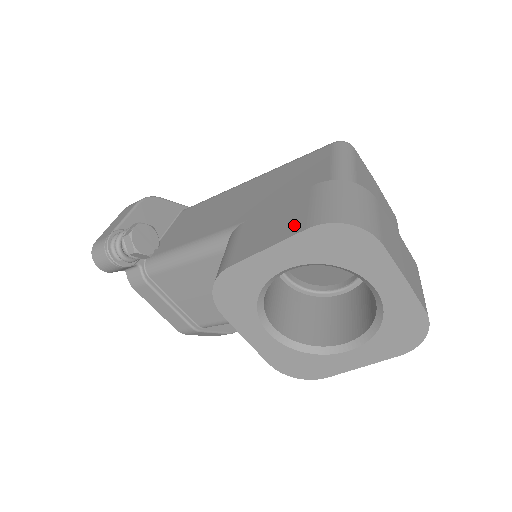
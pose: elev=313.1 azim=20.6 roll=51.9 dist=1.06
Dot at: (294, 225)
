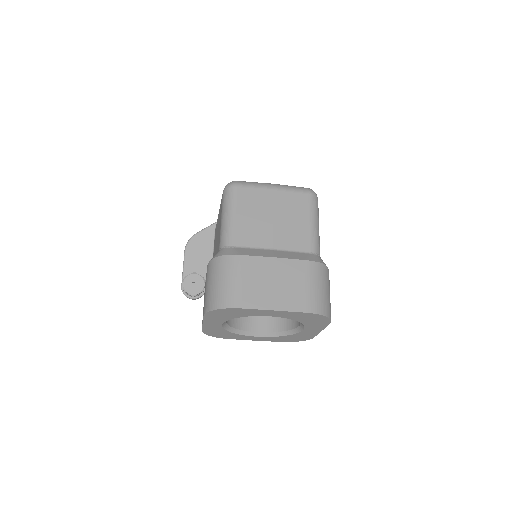
Dot at: occluded
